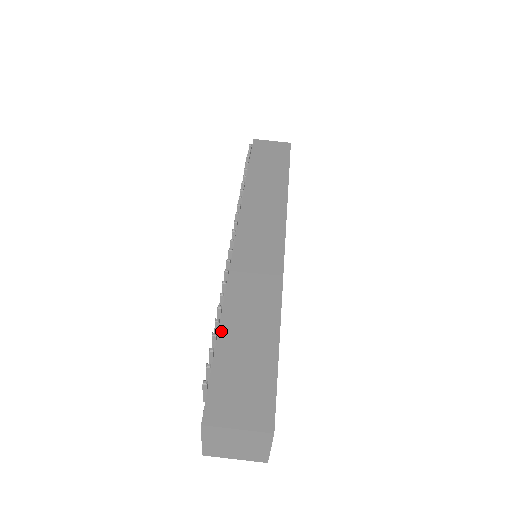
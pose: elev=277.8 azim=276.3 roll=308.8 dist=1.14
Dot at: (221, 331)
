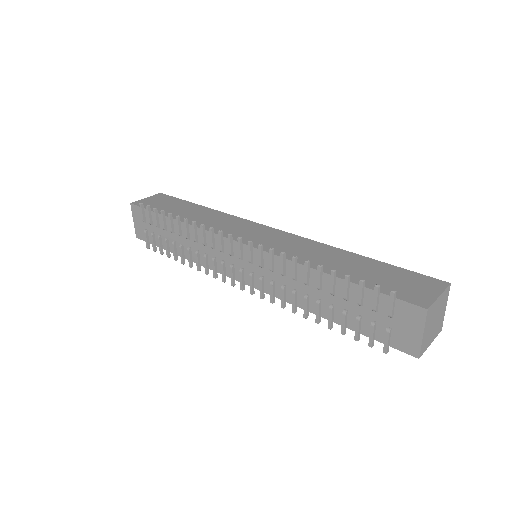
Dot at: (341, 277)
